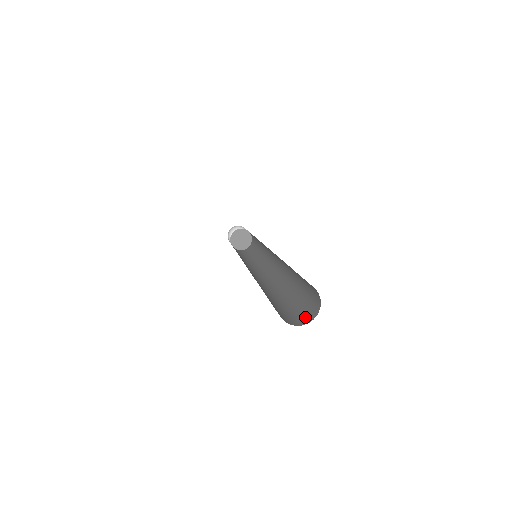
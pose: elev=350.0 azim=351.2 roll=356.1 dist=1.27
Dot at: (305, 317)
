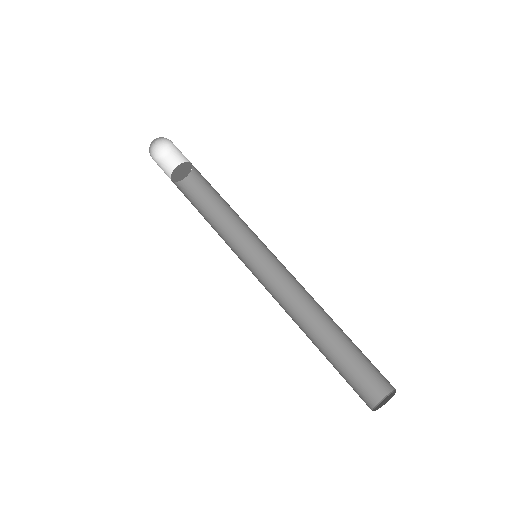
Dot at: (379, 386)
